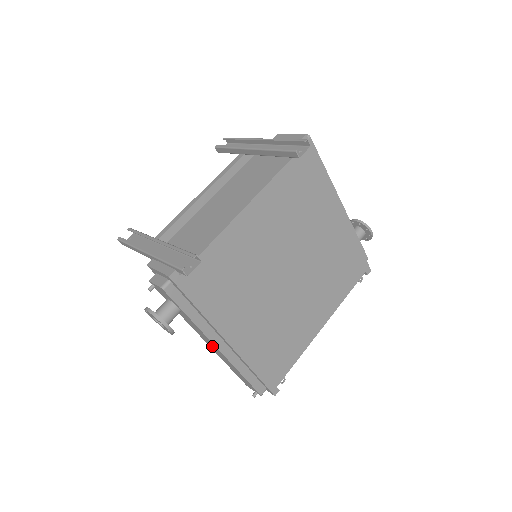
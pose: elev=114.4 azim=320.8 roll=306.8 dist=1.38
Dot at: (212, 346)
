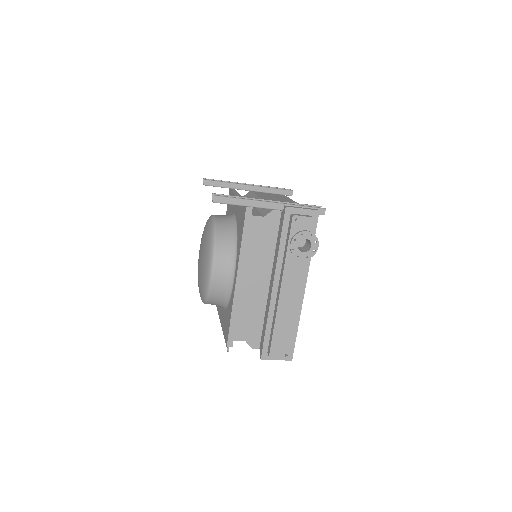
Dot at: (290, 293)
